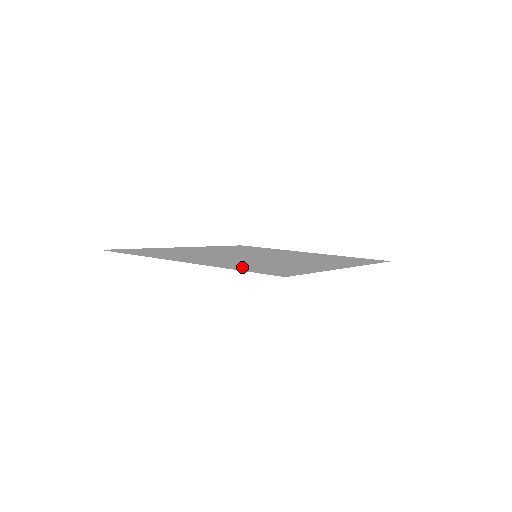
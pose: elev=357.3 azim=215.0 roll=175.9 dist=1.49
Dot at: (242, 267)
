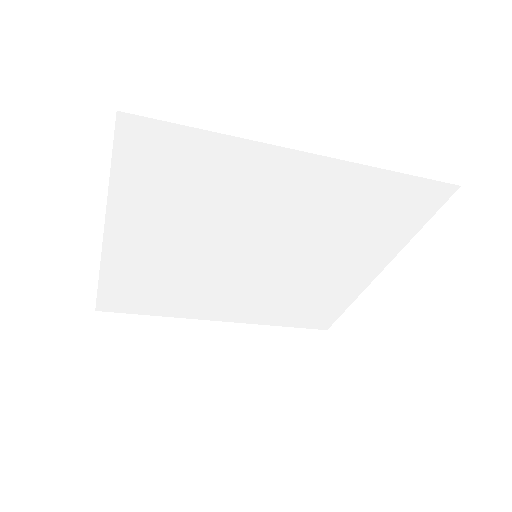
Dot at: (138, 184)
